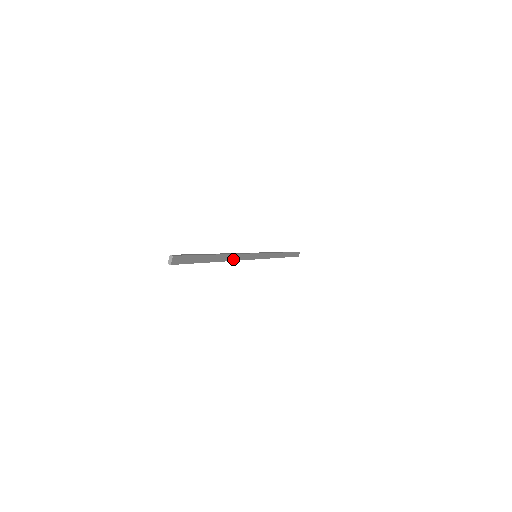
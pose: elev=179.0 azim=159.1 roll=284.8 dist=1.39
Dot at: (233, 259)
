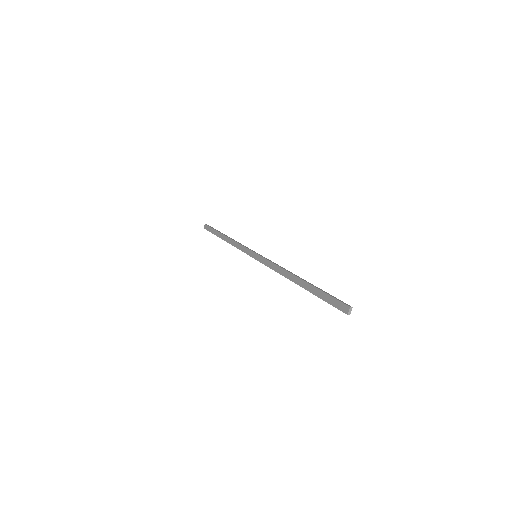
Dot at: (283, 273)
